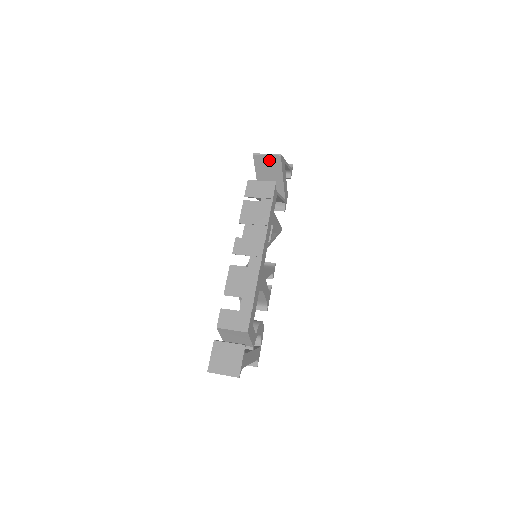
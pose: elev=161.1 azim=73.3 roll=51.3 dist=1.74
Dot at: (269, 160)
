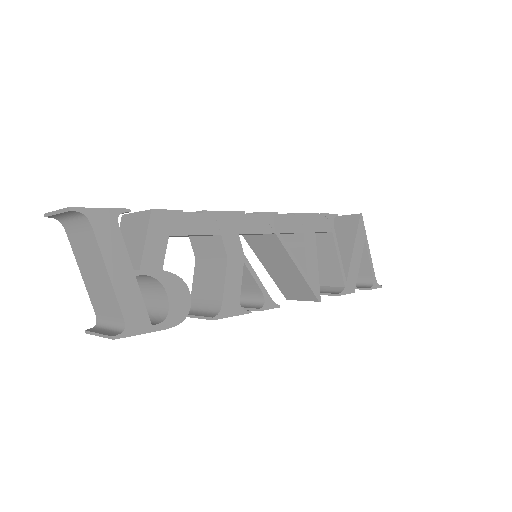
Dot at: (345, 222)
